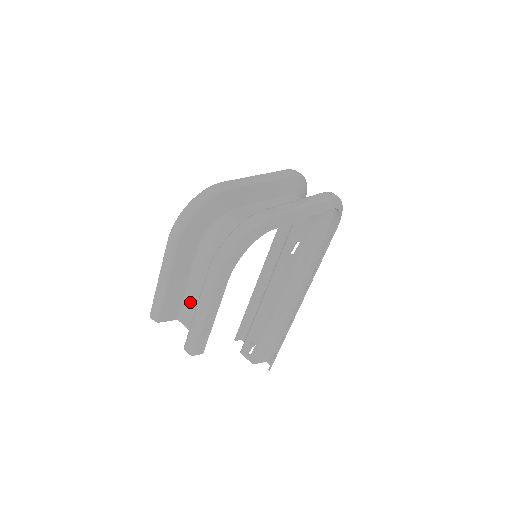
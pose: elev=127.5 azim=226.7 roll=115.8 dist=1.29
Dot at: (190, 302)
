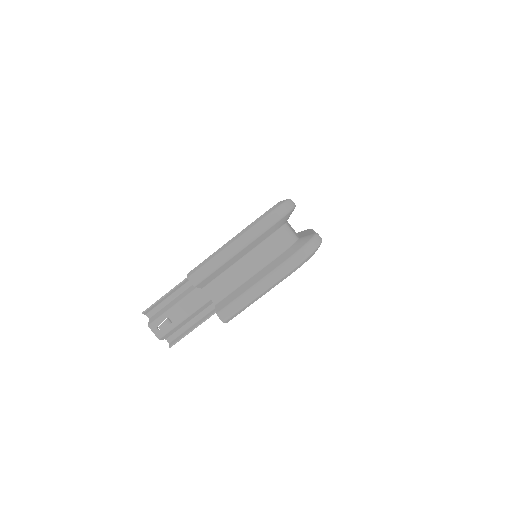
Dot at: (228, 278)
